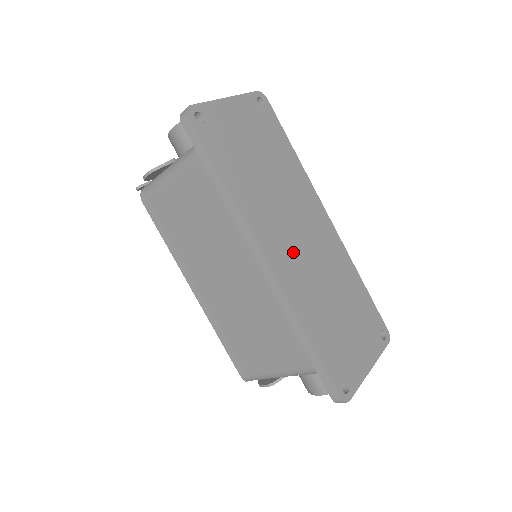
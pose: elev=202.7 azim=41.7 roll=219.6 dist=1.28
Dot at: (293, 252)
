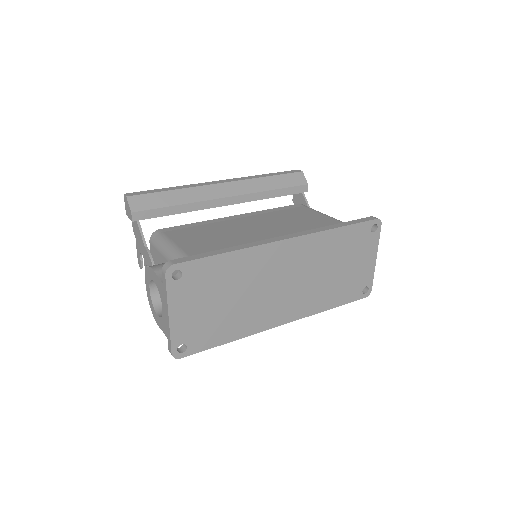
Dot at: (289, 297)
